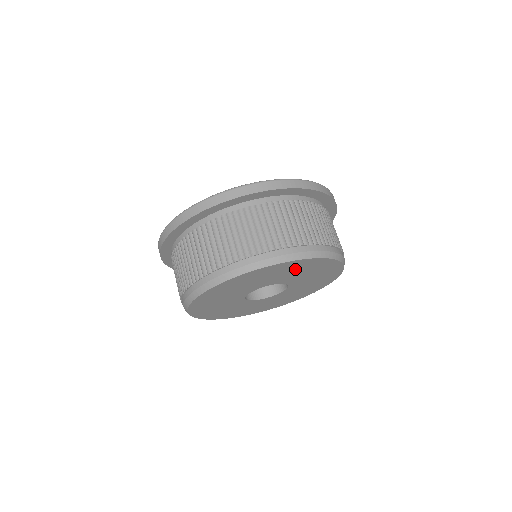
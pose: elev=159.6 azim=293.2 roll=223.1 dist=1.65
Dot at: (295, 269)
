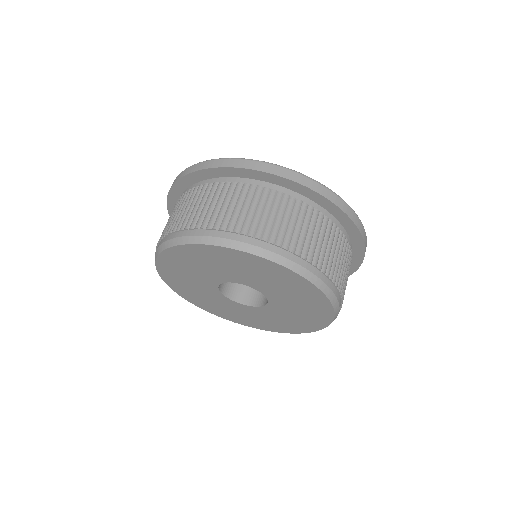
Dot at: (217, 260)
